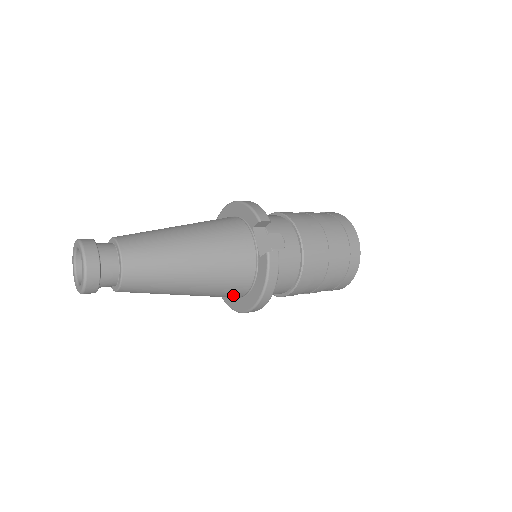
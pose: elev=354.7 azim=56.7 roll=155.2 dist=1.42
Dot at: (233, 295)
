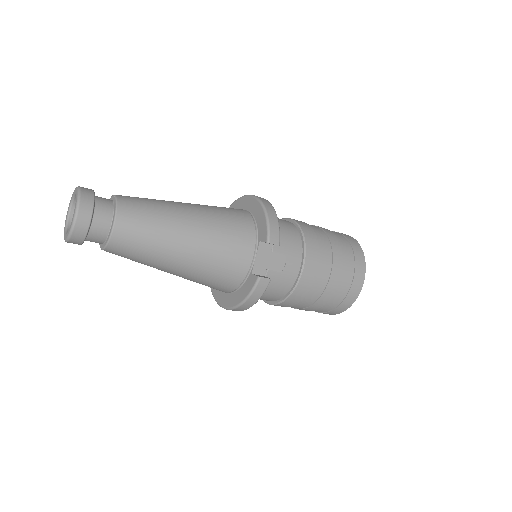
Dot at: (213, 288)
